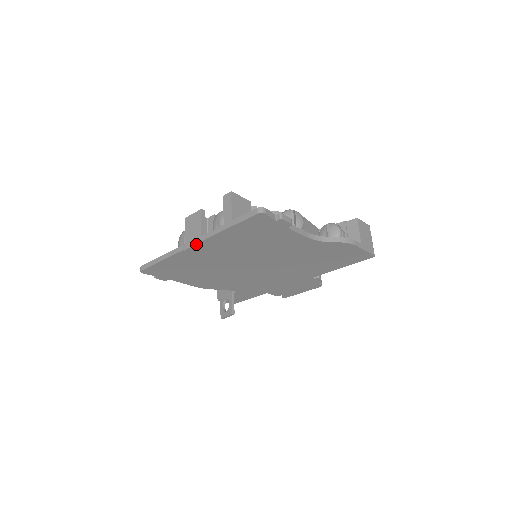
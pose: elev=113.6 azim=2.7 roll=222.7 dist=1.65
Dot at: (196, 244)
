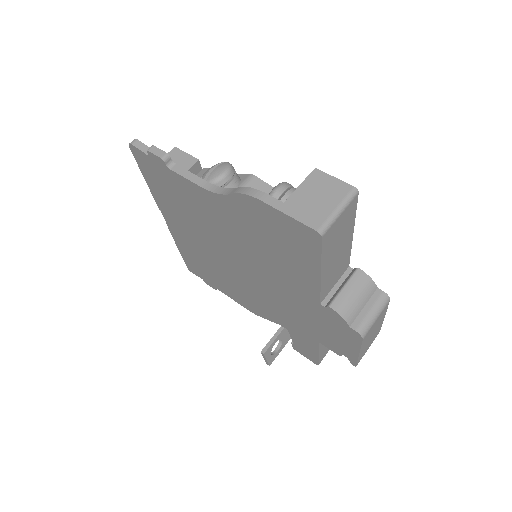
Dot at: (163, 215)
